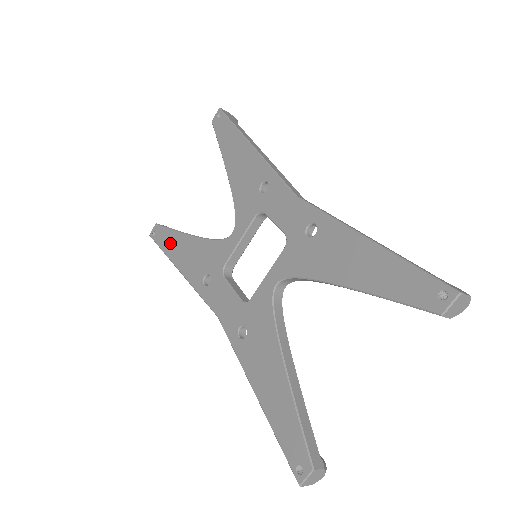
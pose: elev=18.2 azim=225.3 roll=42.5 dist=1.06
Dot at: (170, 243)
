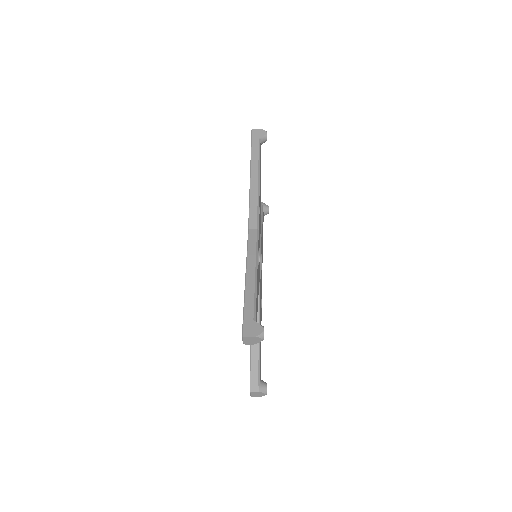
Dot at: occluded
